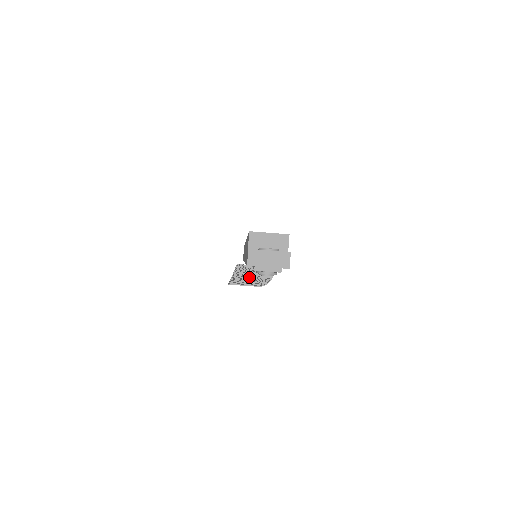
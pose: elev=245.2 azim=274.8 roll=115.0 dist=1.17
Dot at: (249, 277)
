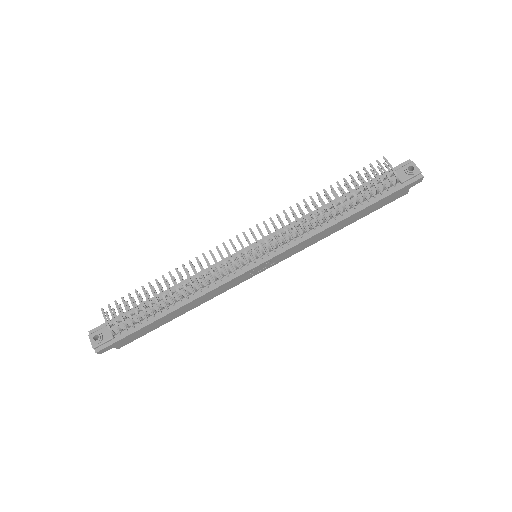
Dot at: (298, 218)
